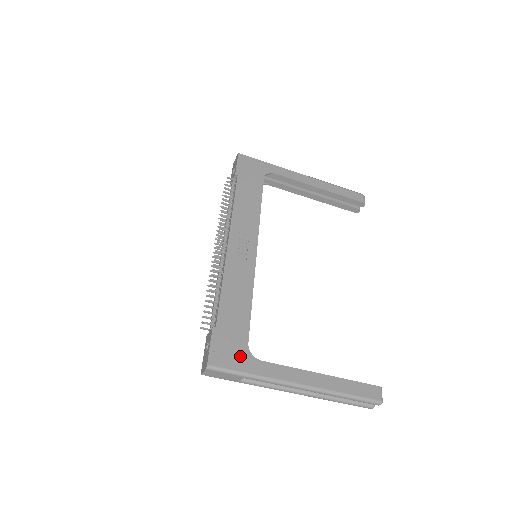
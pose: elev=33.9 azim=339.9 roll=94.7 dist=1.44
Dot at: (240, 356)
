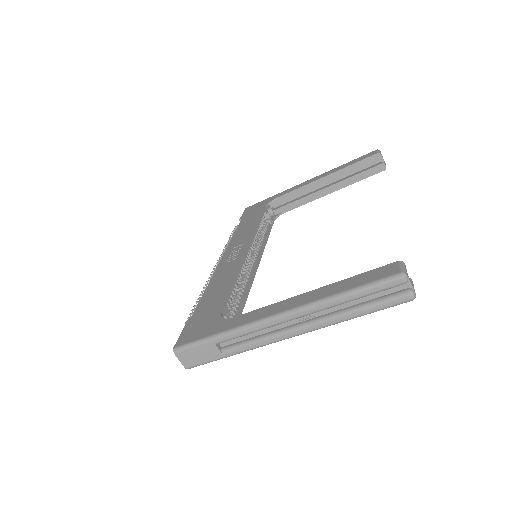
Dot at: (210, 326)
